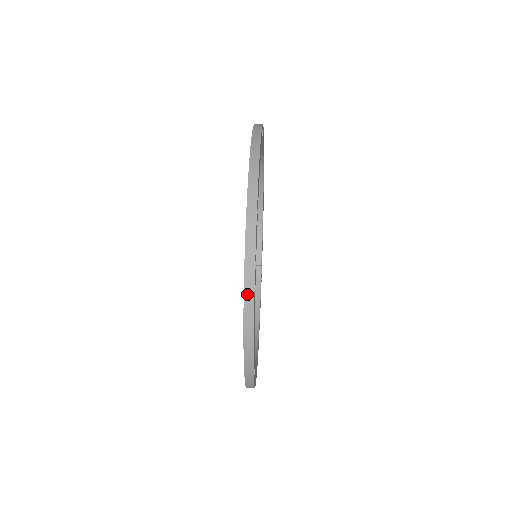
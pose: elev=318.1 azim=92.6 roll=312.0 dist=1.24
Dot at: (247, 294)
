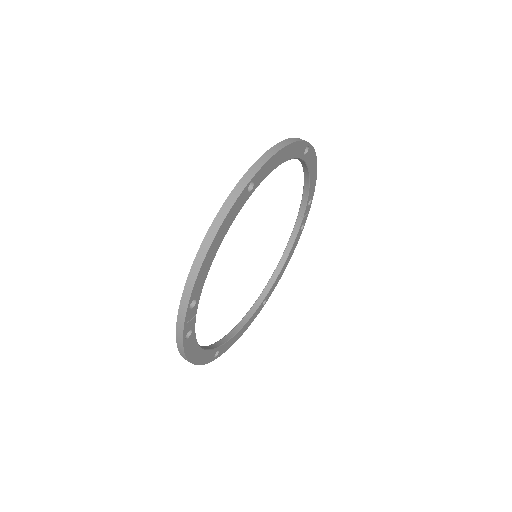
Dot at: (180, 350)
